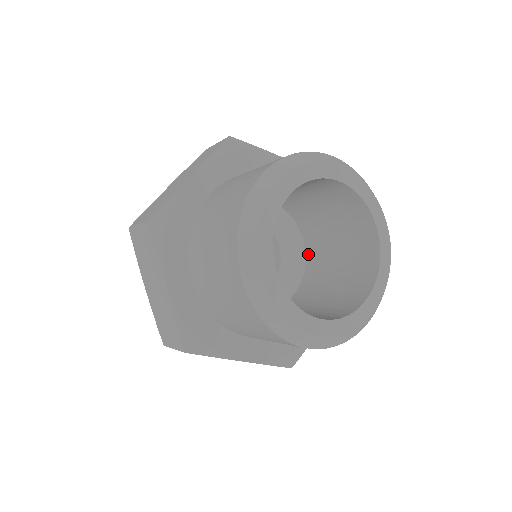
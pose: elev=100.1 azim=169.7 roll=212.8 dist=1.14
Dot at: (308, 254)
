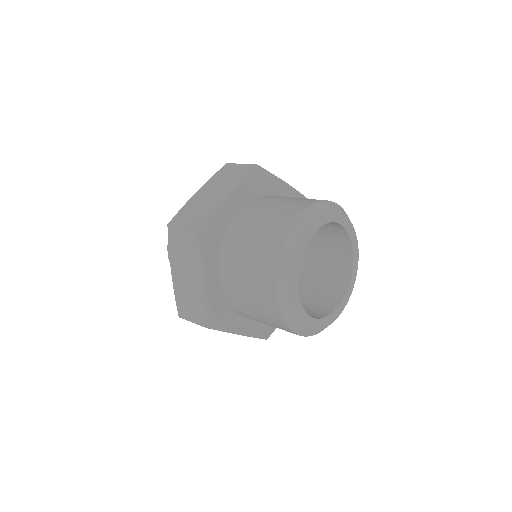
Dot at: occluded
